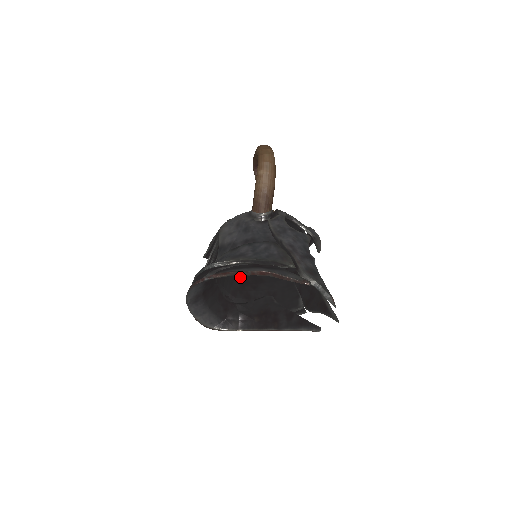
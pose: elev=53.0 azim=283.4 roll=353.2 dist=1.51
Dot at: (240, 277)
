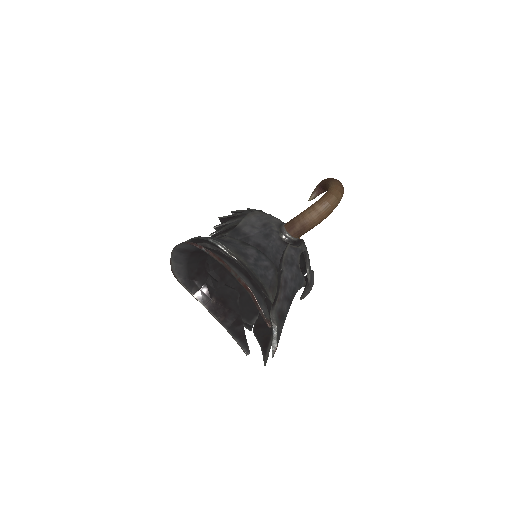
Dot at: occluded
